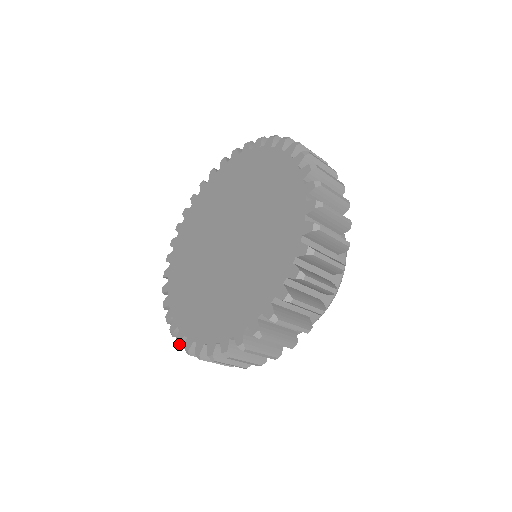
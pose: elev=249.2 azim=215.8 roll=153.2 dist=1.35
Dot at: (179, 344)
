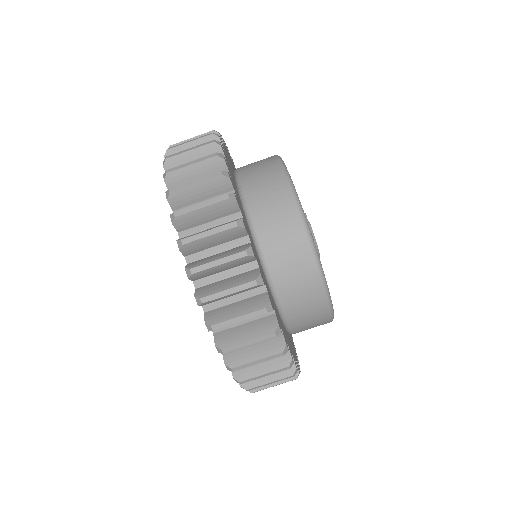
Dot at: occluded
